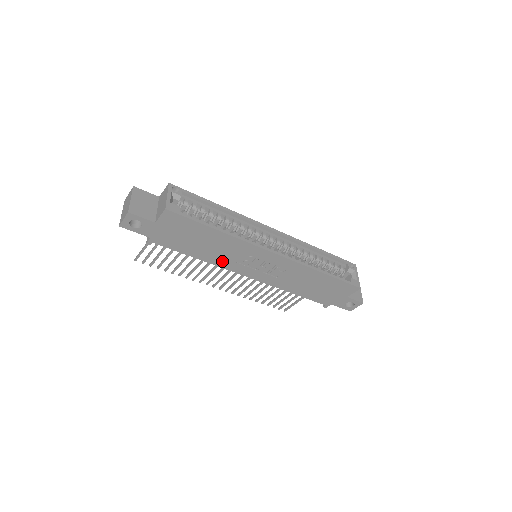
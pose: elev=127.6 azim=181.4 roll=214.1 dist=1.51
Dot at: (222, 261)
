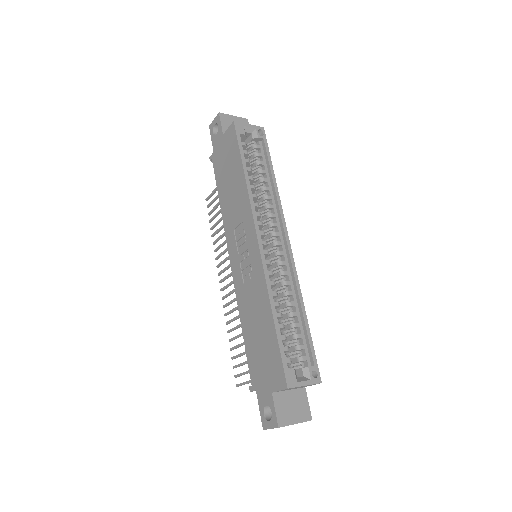
Dot at: (228, 220)
